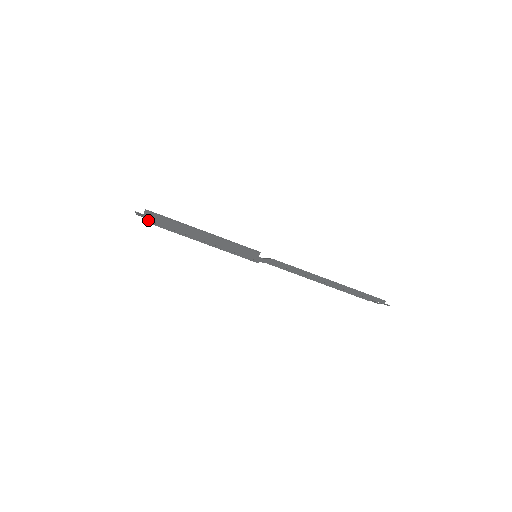
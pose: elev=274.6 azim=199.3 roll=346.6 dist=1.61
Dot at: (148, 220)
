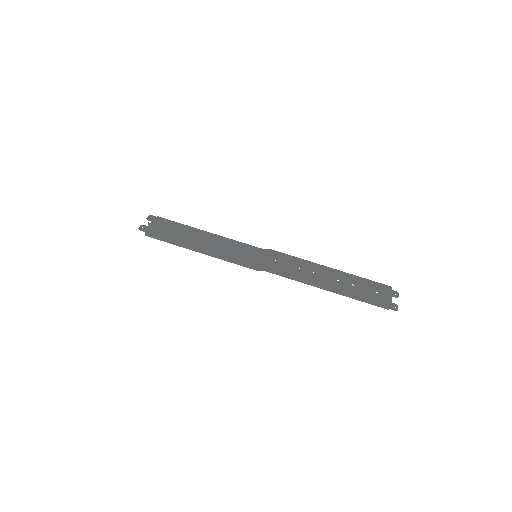
Dot at: occluded
